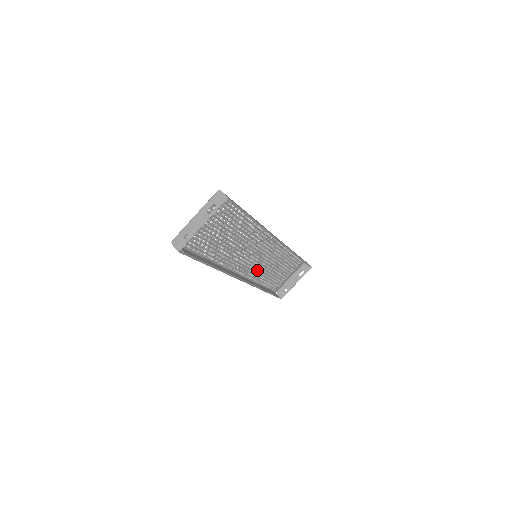
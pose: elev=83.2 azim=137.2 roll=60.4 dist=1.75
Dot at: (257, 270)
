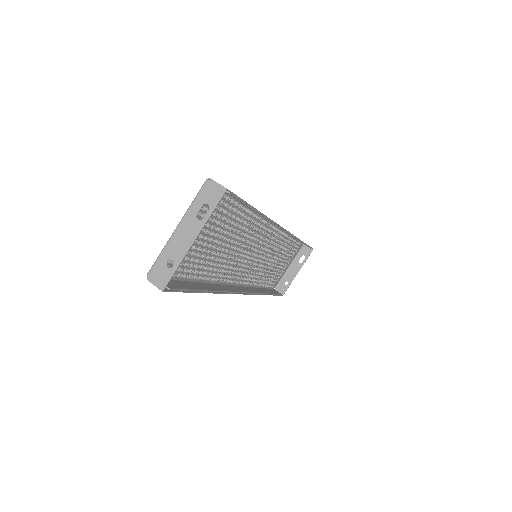
Dot at: occluded
